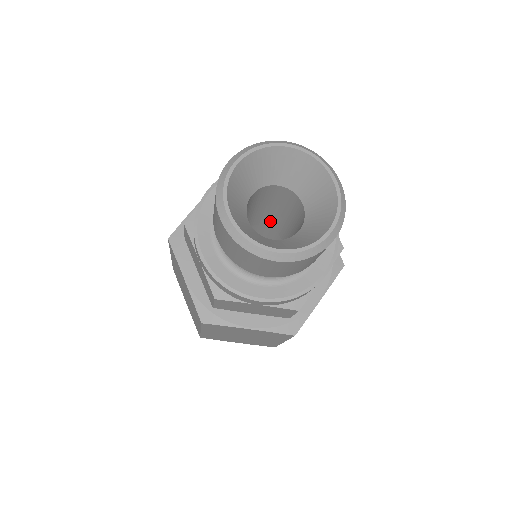
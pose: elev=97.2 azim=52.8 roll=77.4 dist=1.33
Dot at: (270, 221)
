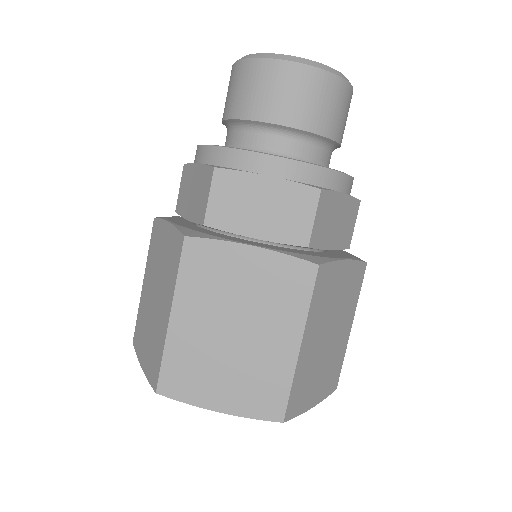
Dot at: occluded
